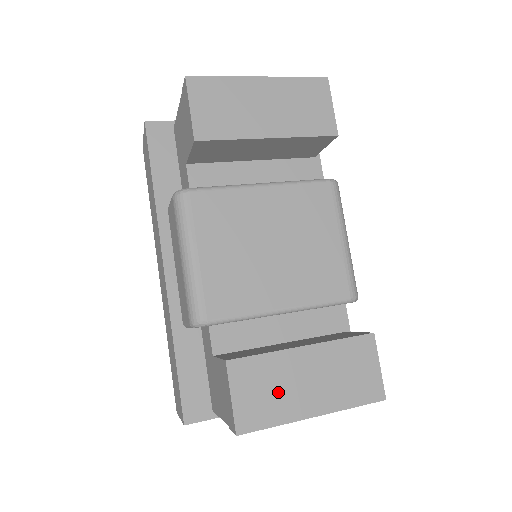
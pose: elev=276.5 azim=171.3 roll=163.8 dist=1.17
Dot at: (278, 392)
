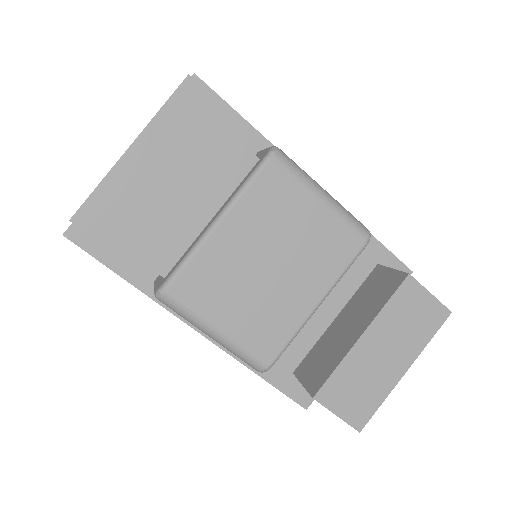
Dot at: (367, 382)
